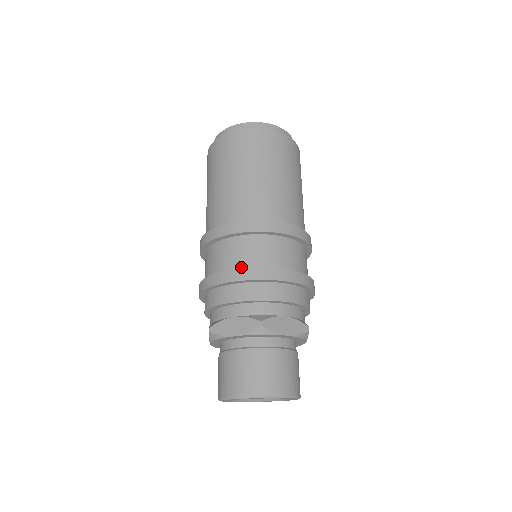
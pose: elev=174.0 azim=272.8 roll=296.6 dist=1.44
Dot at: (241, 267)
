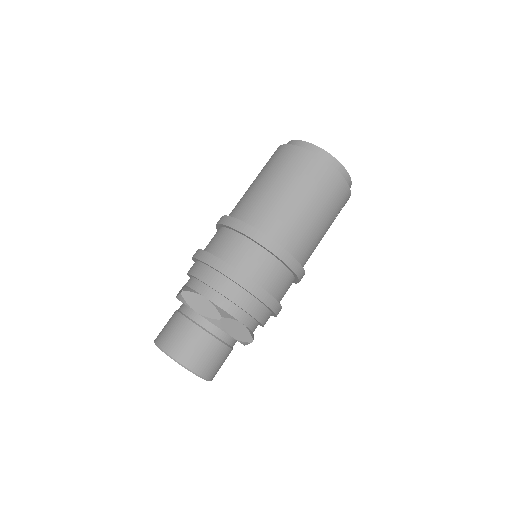
Dot at: (205, 250)
